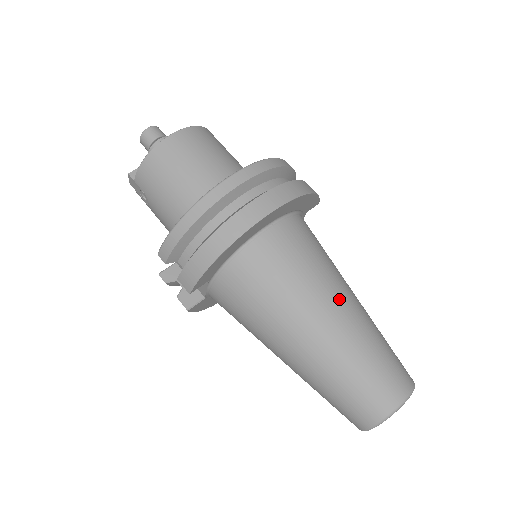
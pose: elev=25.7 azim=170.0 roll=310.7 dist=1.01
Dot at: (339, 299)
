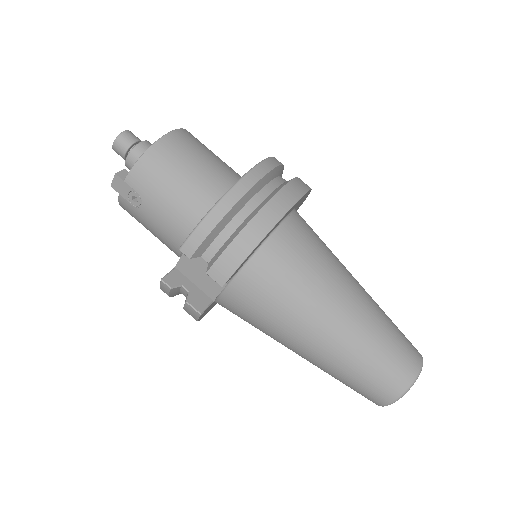
Dot at: (354, 281)
